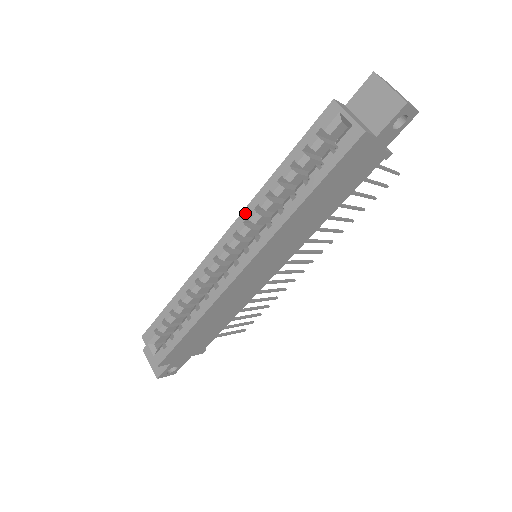
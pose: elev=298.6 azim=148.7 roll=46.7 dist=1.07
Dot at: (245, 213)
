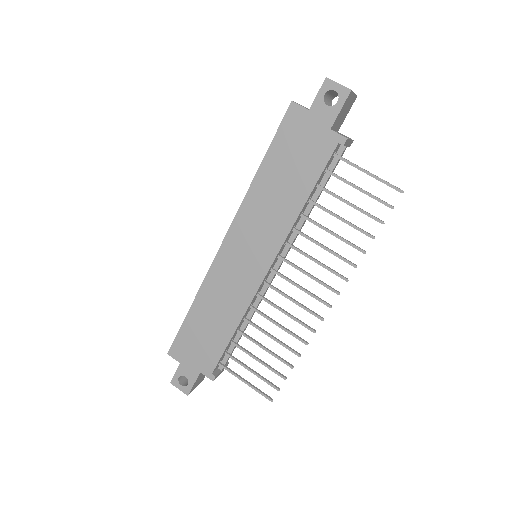
Dot at: occluded
